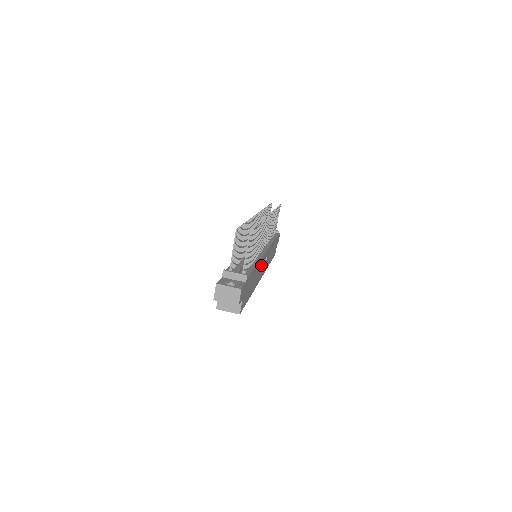
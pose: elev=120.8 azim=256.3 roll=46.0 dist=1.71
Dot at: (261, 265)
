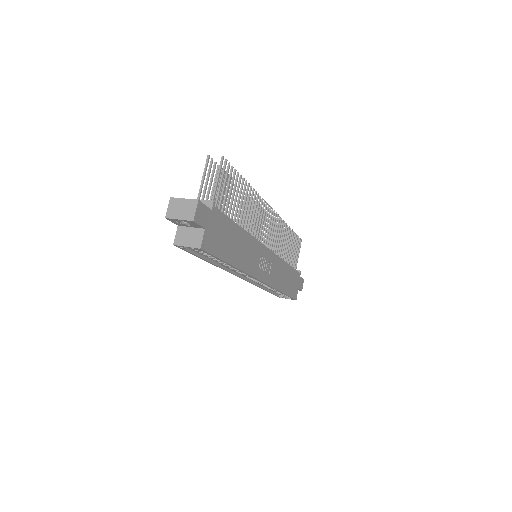
Dot at: (256, 253)
